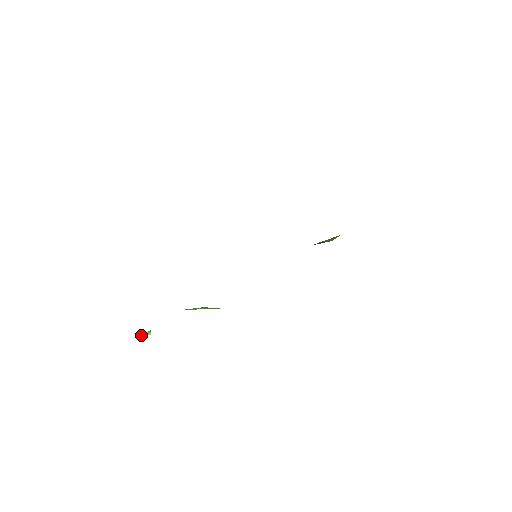
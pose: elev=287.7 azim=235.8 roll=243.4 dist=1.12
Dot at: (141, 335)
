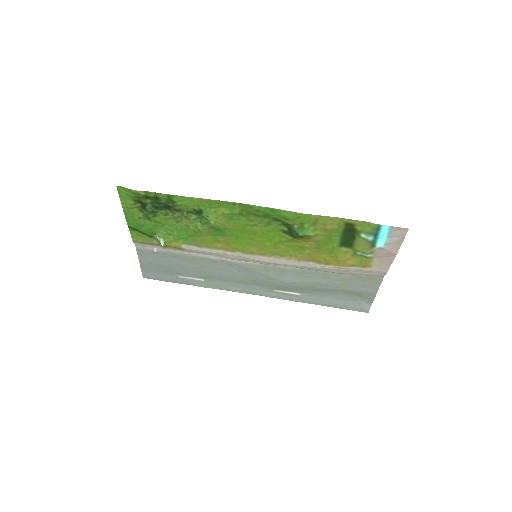
Dot at: (158, 237)
